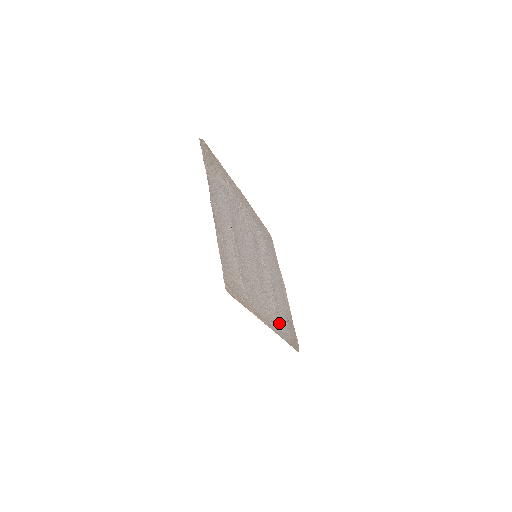
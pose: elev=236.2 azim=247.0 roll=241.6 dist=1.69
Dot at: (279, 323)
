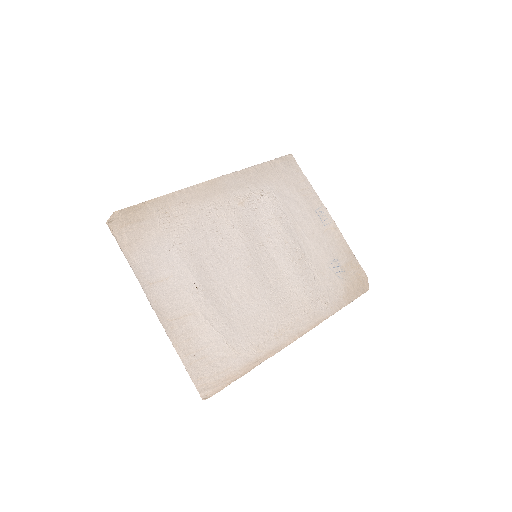
Dot at: (318, 302)
